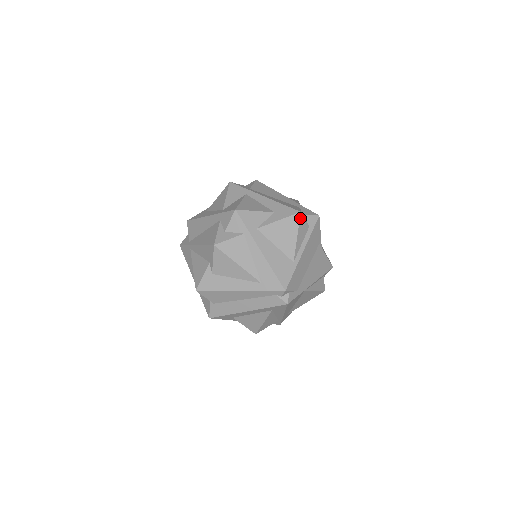
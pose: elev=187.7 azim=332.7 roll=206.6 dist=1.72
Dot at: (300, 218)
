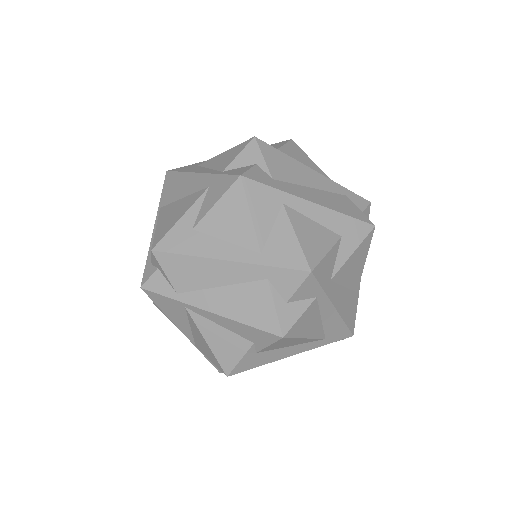
Dot at: (372, 234)
